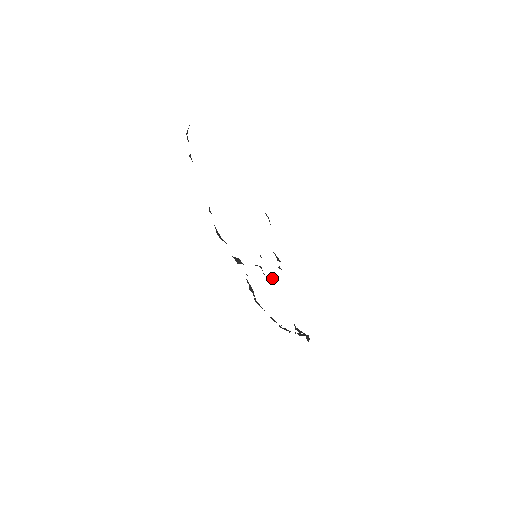
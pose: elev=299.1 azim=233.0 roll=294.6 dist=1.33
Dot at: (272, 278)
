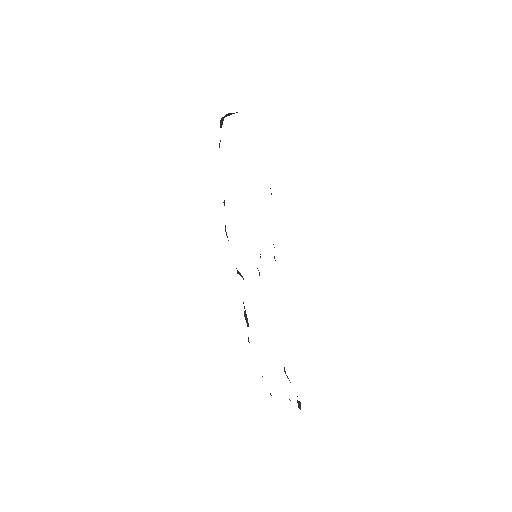
Dot at: occluded
